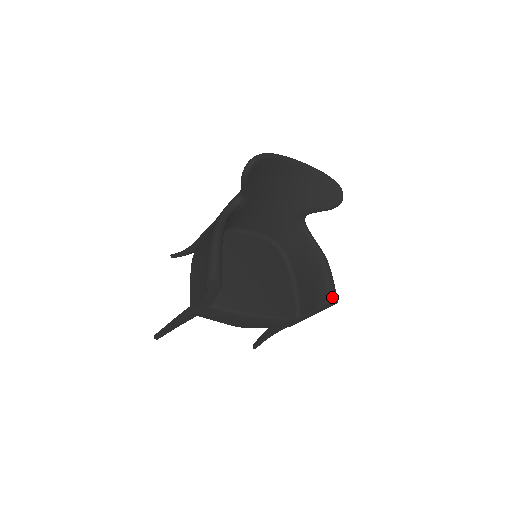
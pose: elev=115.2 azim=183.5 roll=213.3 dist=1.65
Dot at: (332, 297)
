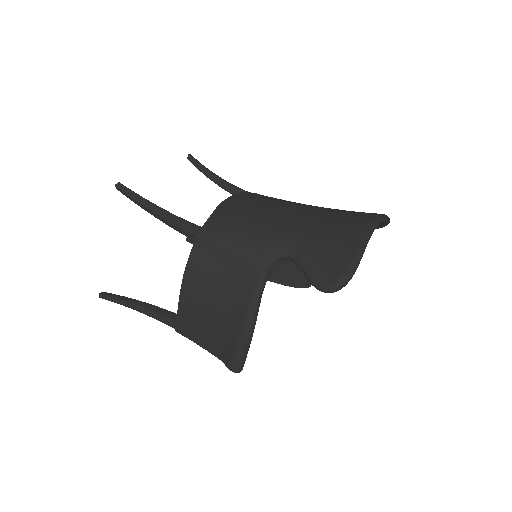
Dot at: (309, 284)
